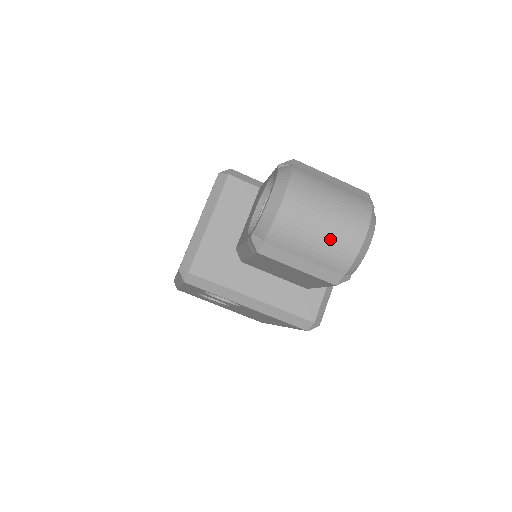
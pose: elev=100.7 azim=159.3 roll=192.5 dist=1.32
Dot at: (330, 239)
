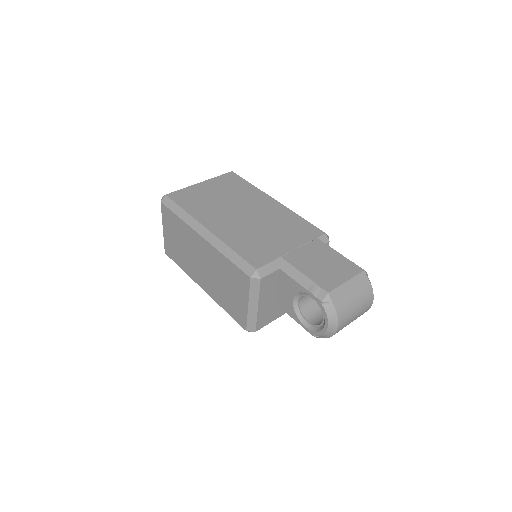
Dot at: occluded
